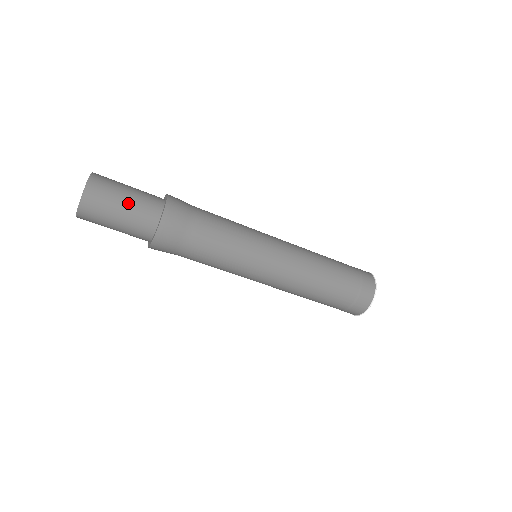
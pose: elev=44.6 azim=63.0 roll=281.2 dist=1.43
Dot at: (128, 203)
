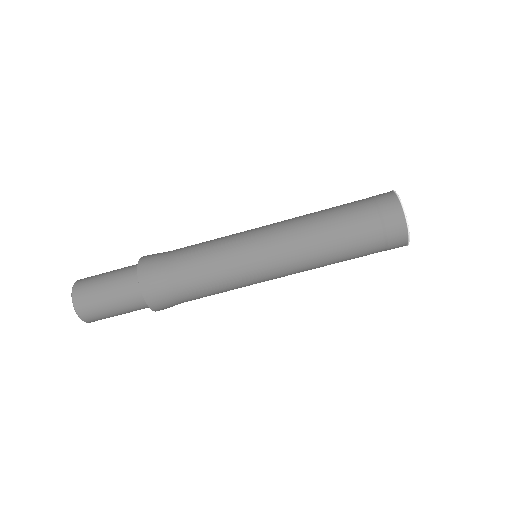
Dot at: (109, 283)
